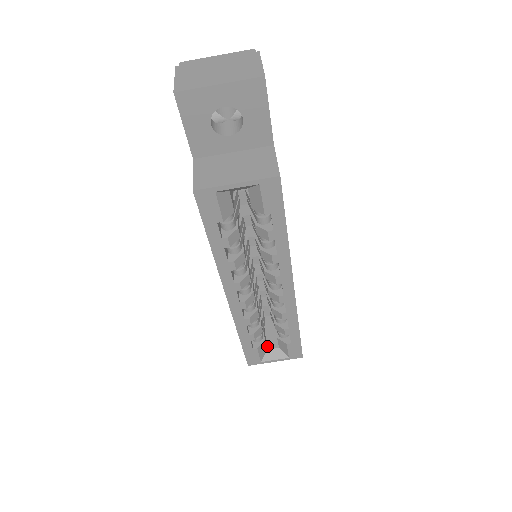
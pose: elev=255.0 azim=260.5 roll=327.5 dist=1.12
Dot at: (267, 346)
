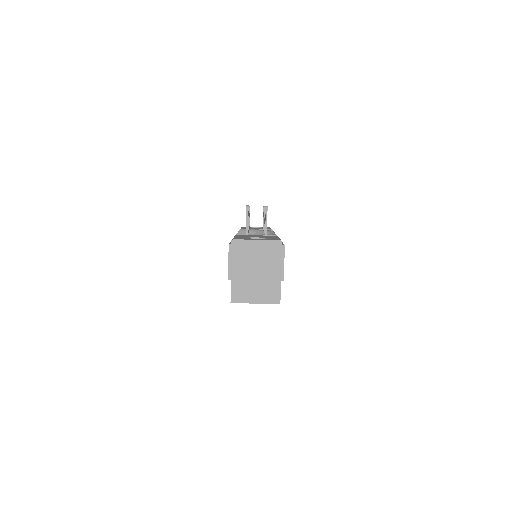
Dot at: occluded
